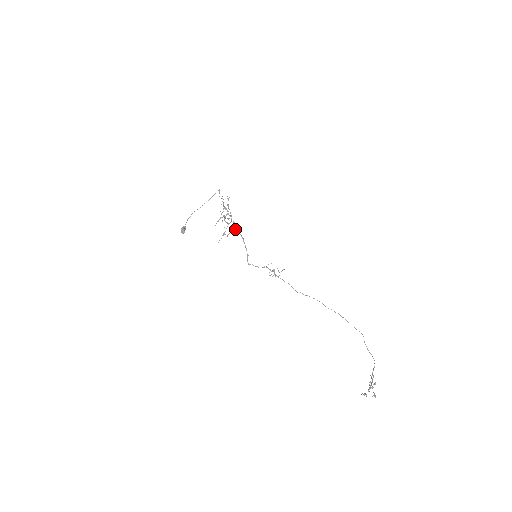
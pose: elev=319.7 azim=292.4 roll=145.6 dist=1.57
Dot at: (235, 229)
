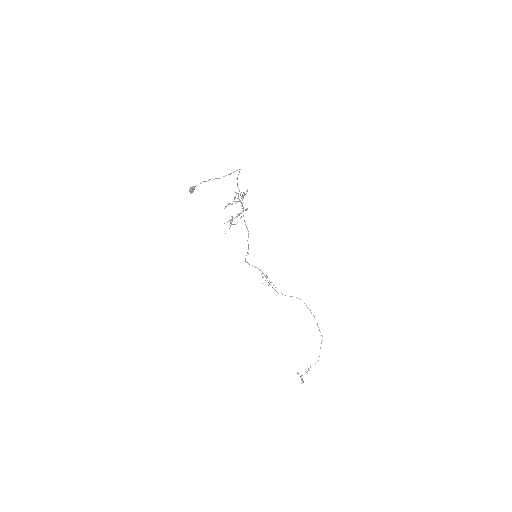
Dot at: occluded
